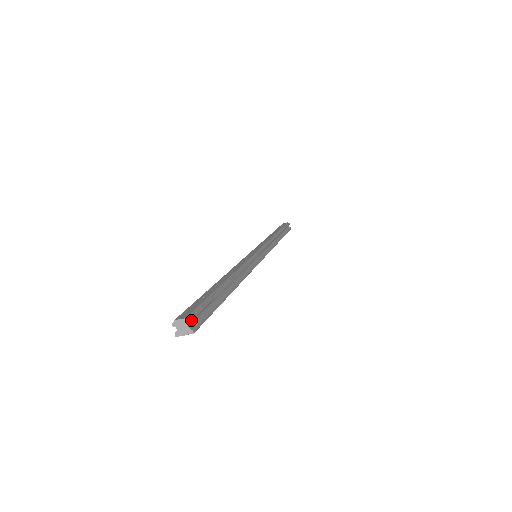
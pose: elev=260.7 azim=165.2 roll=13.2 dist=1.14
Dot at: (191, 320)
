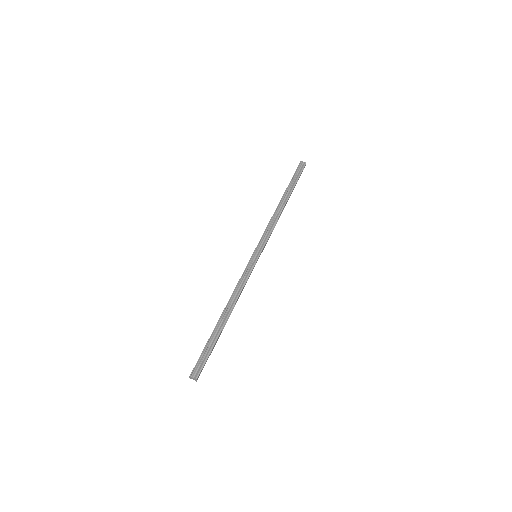
Dot at: (192, 376)
